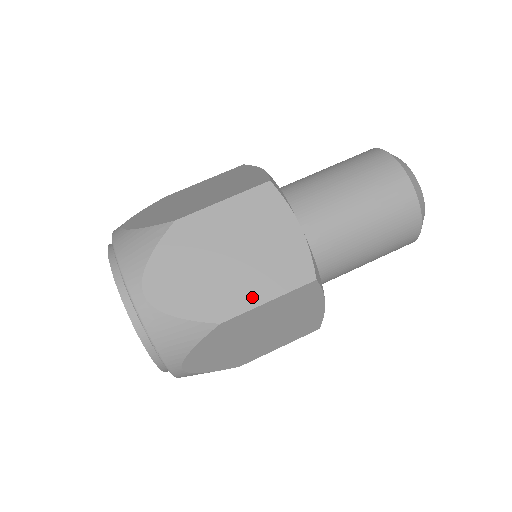
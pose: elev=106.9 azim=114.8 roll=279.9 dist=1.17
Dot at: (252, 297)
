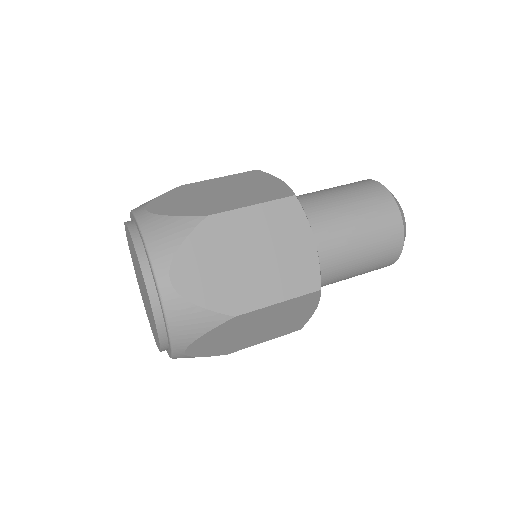
Dot at: (266, 297)
